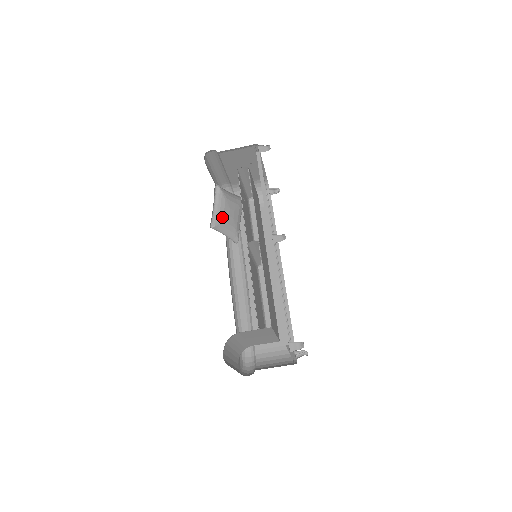
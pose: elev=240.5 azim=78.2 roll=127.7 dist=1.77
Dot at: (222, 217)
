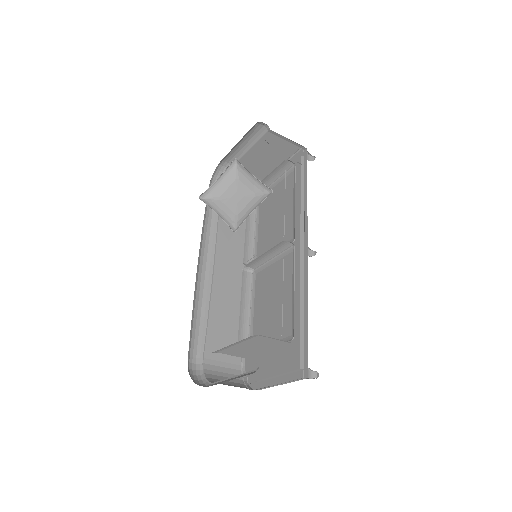
Dot at: (220, 194)
